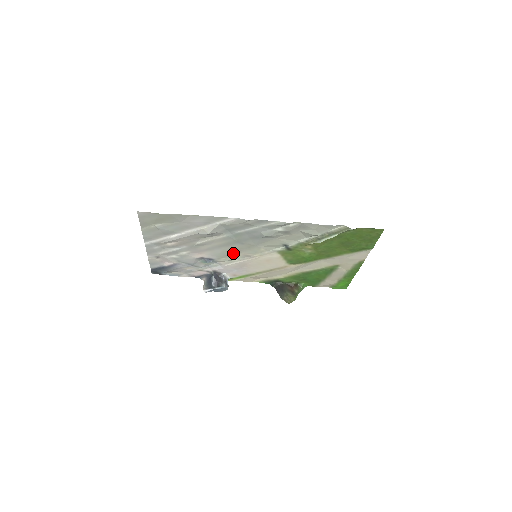
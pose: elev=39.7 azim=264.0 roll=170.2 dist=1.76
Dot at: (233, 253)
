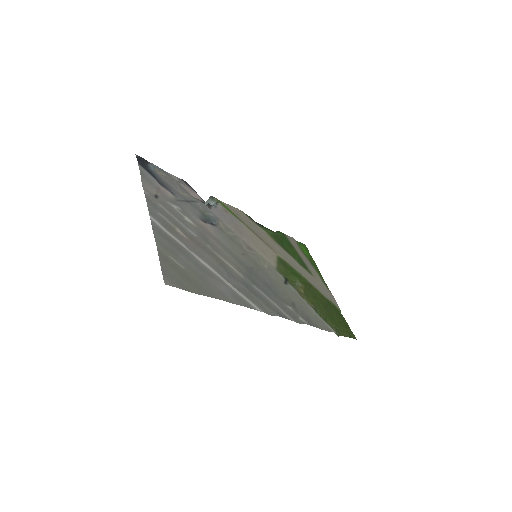
Dot at: (238, 245)
